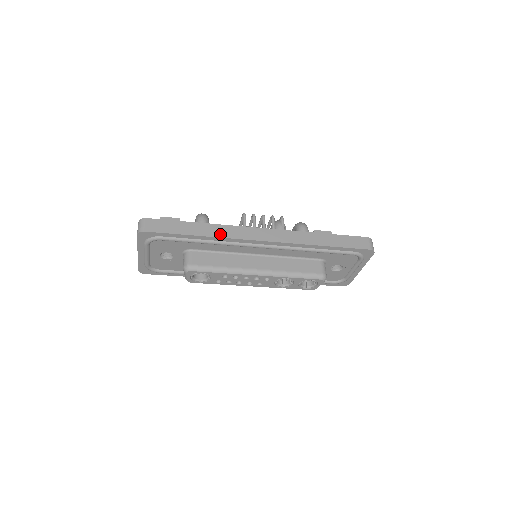
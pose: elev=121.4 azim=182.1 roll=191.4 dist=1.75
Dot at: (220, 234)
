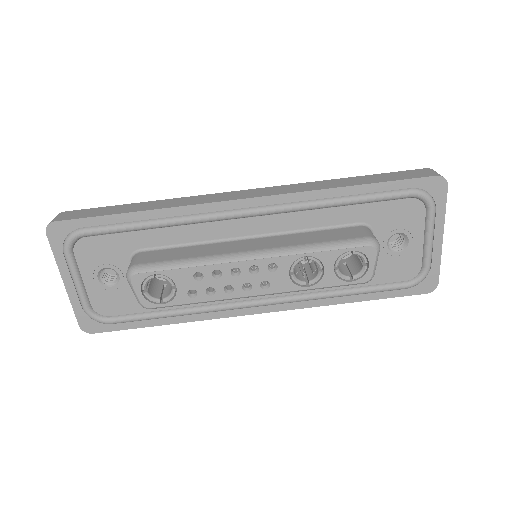
Dot at: (174, 204)
